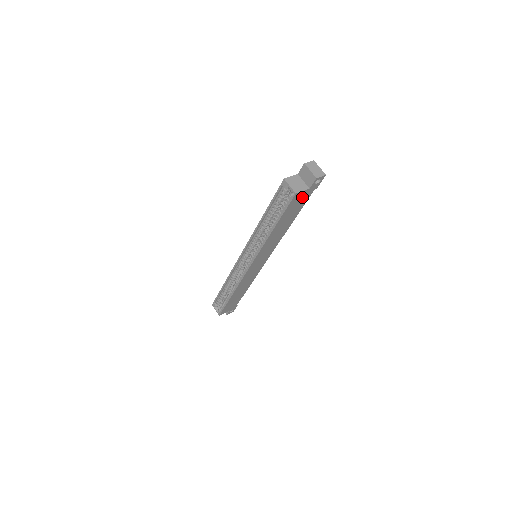
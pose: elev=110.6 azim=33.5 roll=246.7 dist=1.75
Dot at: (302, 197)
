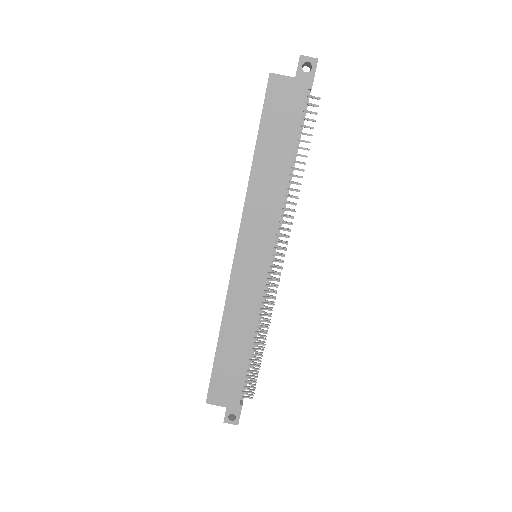
Dot at: (288, 95)
